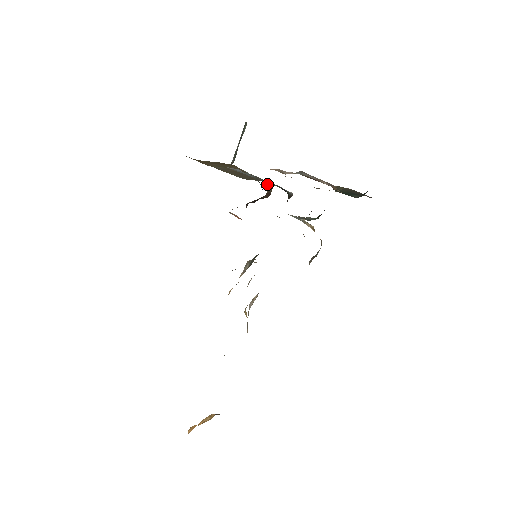
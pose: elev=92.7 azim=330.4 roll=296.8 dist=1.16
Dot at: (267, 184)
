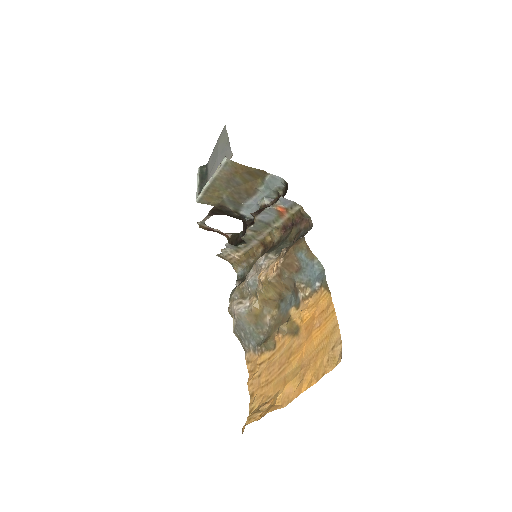
Dot at: (266, 199)
